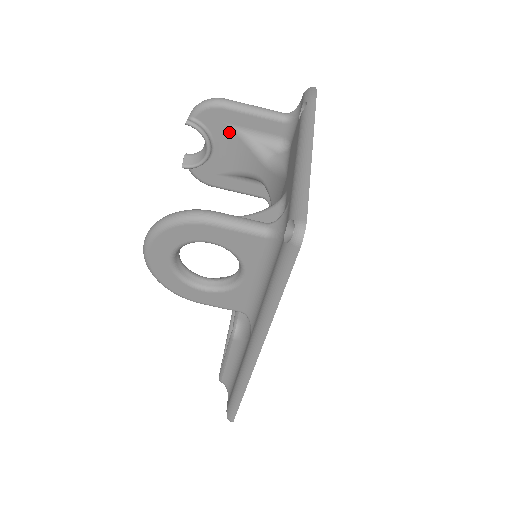
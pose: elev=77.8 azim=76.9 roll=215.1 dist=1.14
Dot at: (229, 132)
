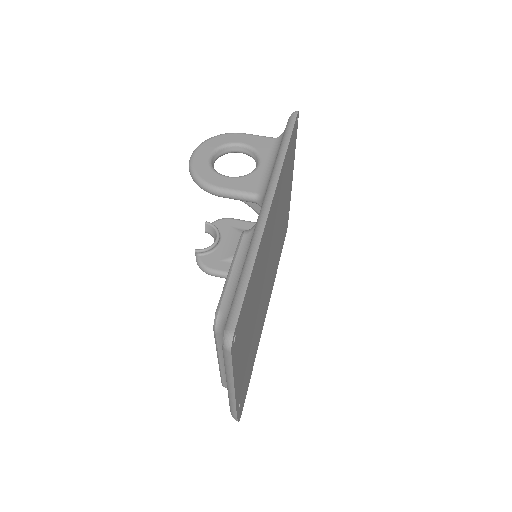
Dot at: (233, 232)
